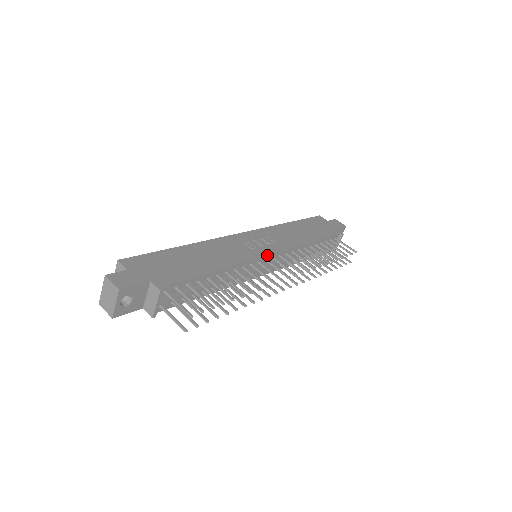
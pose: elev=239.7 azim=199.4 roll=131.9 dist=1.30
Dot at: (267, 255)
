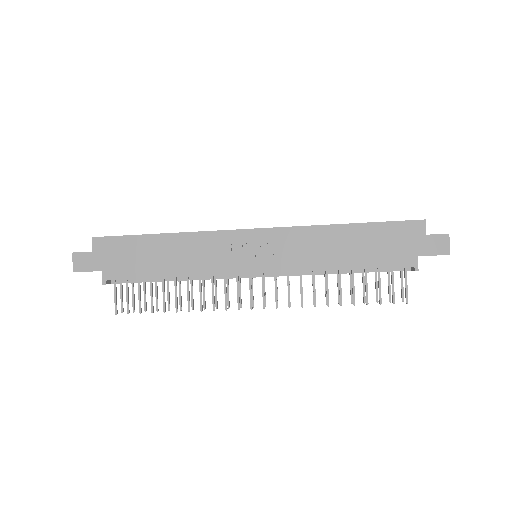
Dot at: occluded
